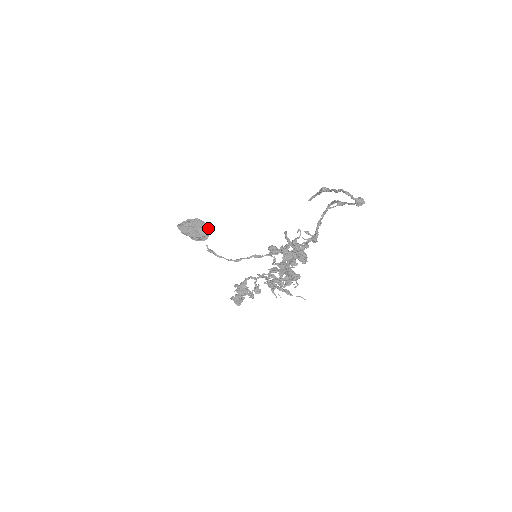
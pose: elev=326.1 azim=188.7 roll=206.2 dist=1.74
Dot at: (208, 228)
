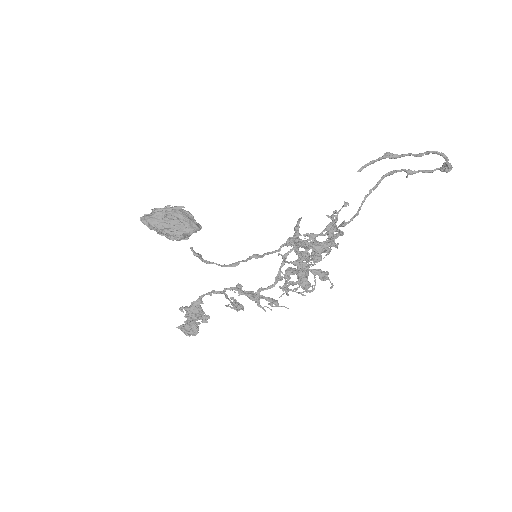
Dot at: occluded
